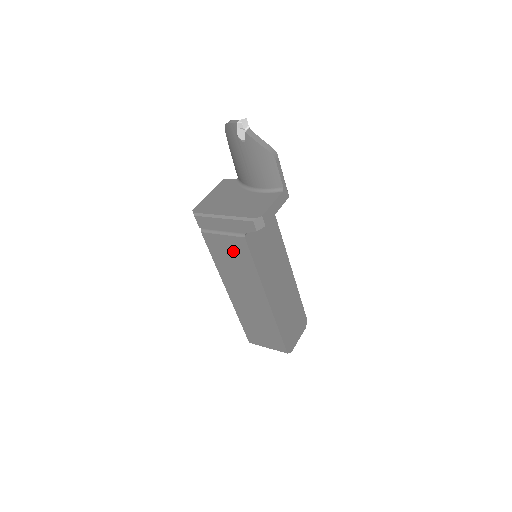
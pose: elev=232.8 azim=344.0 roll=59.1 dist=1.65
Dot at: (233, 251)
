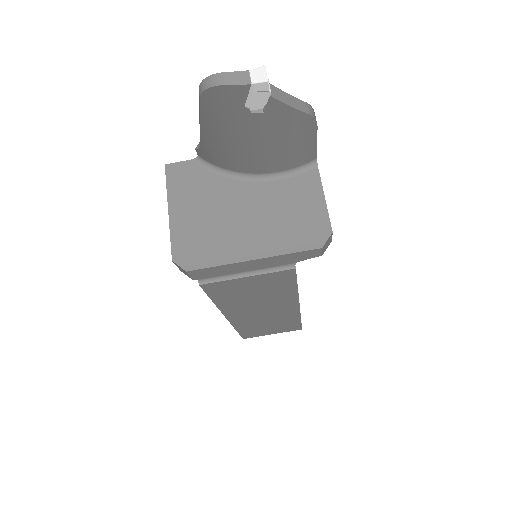
Dot at: (261, 285)
